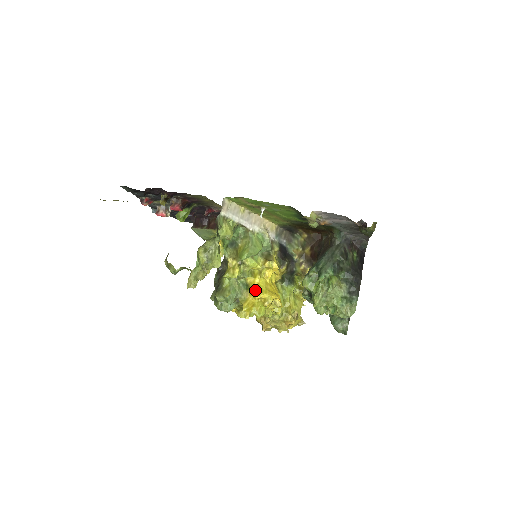
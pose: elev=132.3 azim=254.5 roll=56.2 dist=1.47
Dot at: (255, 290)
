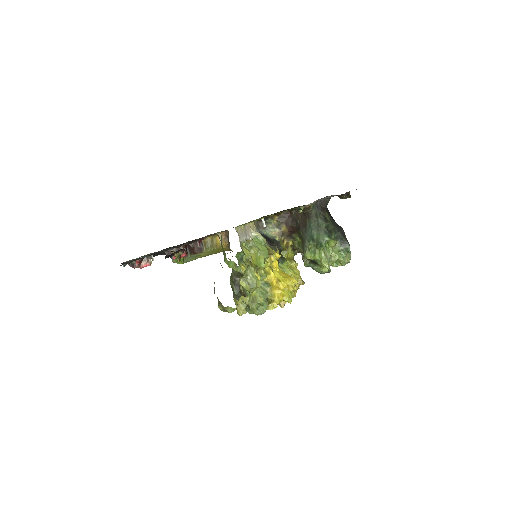
Dot at: (277, 283)
